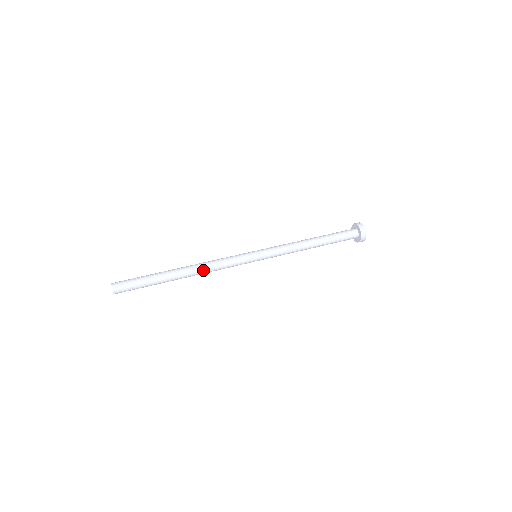
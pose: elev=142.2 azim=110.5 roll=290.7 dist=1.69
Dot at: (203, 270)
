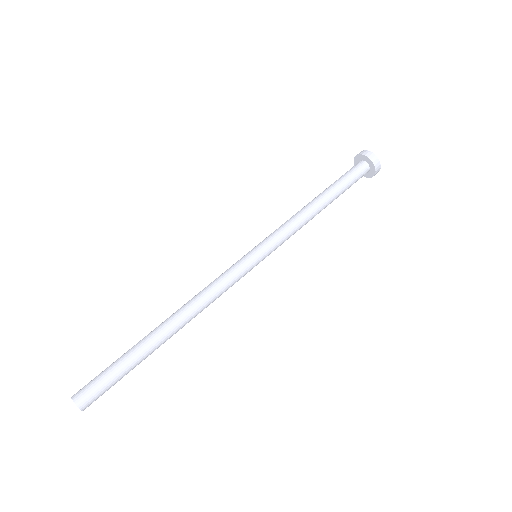
Dot at: (197, 314)
